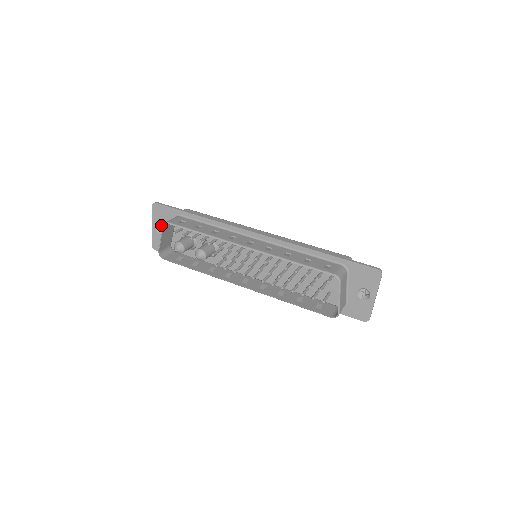
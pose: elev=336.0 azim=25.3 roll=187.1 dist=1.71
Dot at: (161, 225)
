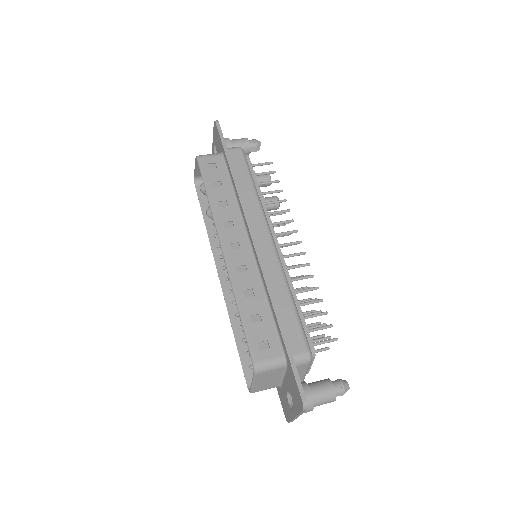
Dot at: occluded
